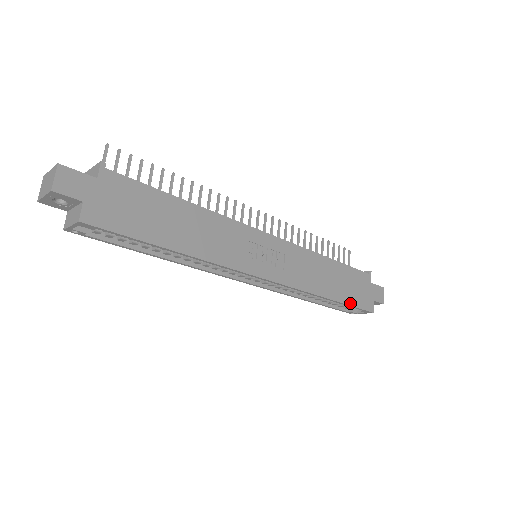
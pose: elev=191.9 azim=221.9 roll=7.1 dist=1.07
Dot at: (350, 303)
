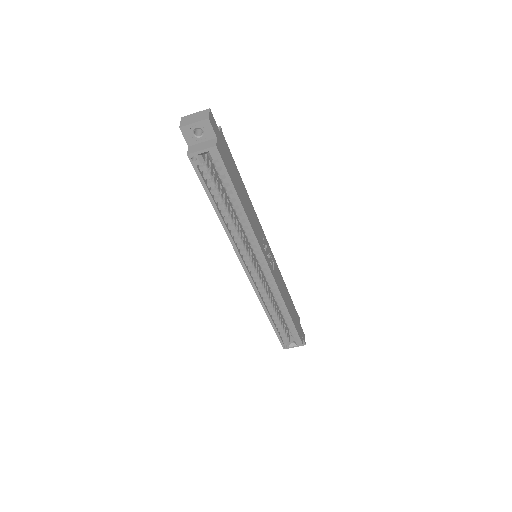
Dot at: (295, 326)
